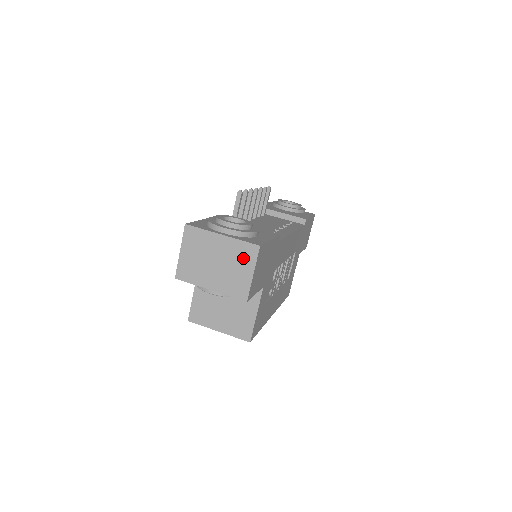
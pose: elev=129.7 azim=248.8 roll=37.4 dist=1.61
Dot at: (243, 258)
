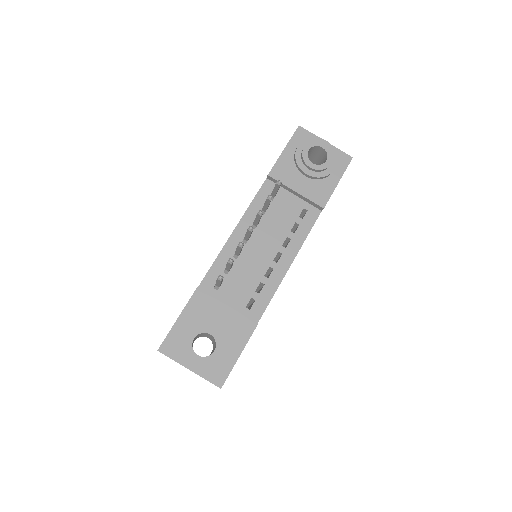
Dot at: occluded
